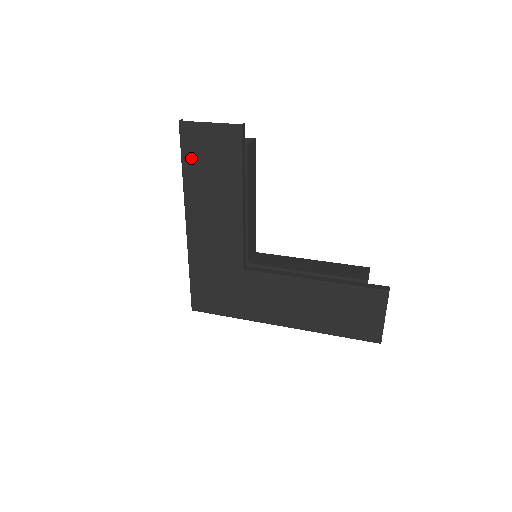
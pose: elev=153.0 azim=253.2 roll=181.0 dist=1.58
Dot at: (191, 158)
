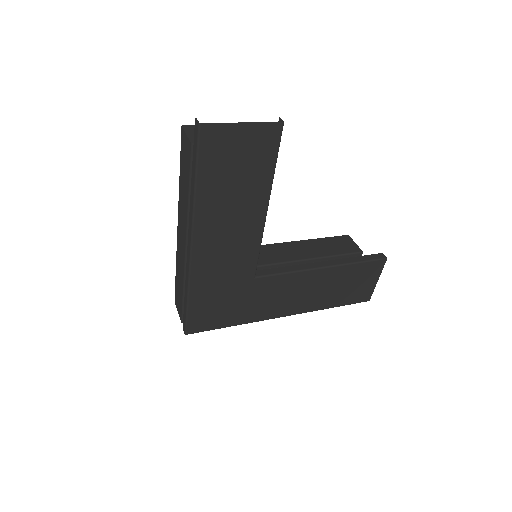
Dot at: (211, 169)
